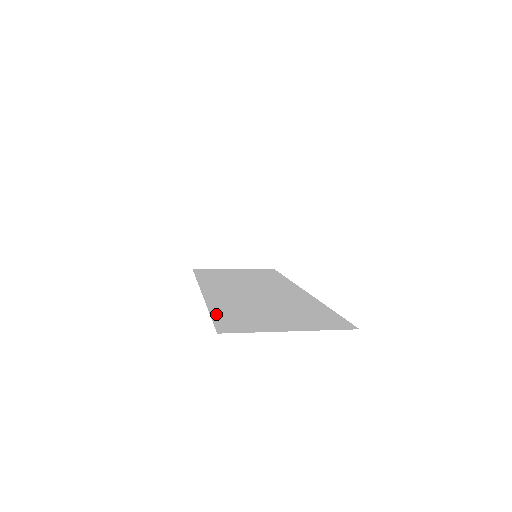
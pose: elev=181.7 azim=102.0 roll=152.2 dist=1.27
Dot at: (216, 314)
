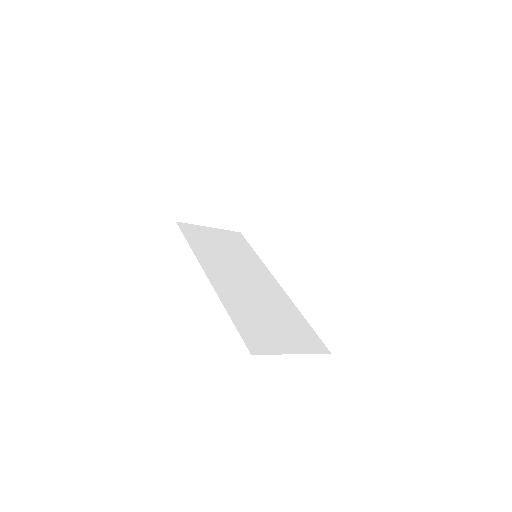
Dot at: (236, 321)
